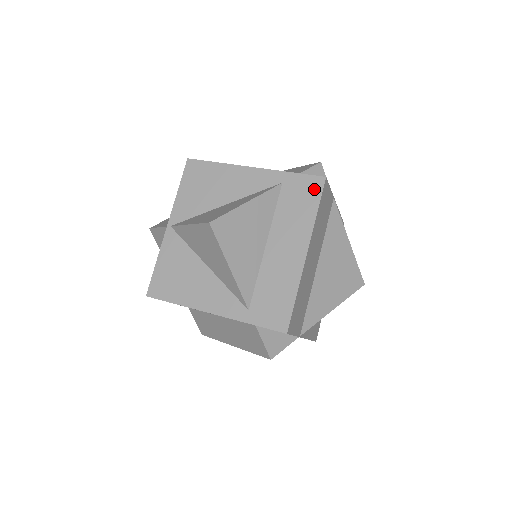
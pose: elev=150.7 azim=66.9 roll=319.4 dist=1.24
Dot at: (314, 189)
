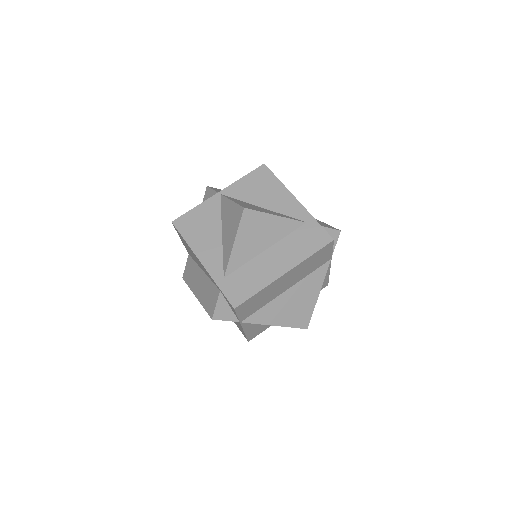
Dot at: (321, 241)
